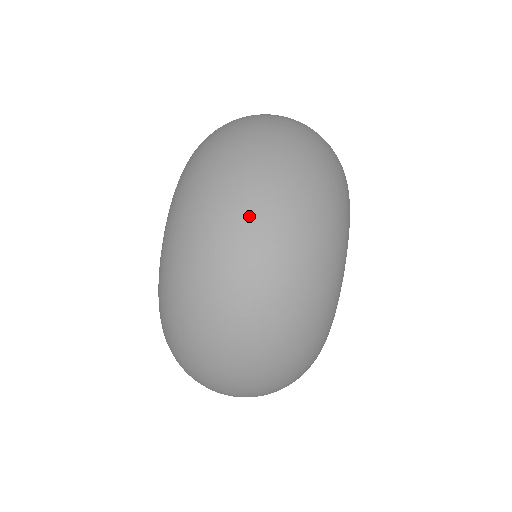
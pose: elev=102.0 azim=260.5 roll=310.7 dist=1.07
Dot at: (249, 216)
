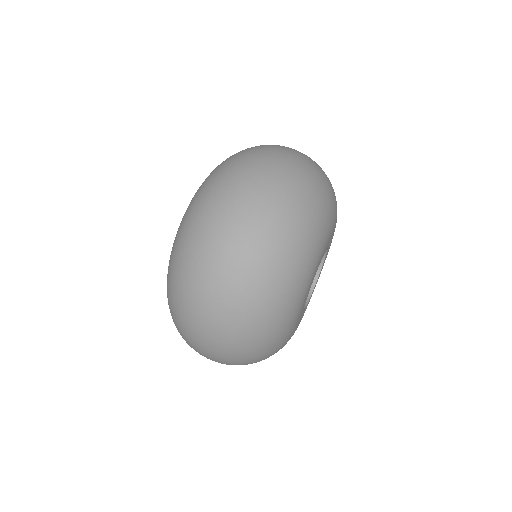
Dot at: (224, 245)
